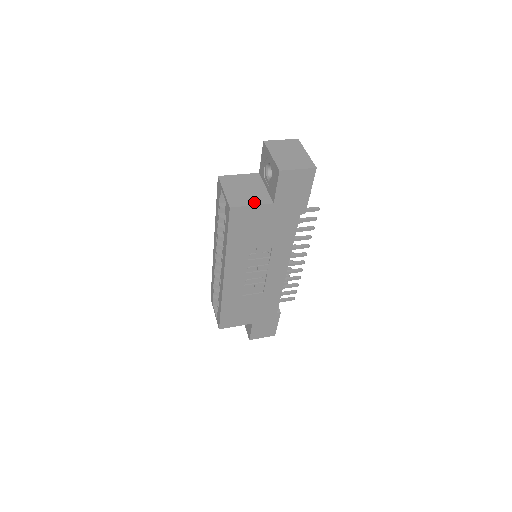
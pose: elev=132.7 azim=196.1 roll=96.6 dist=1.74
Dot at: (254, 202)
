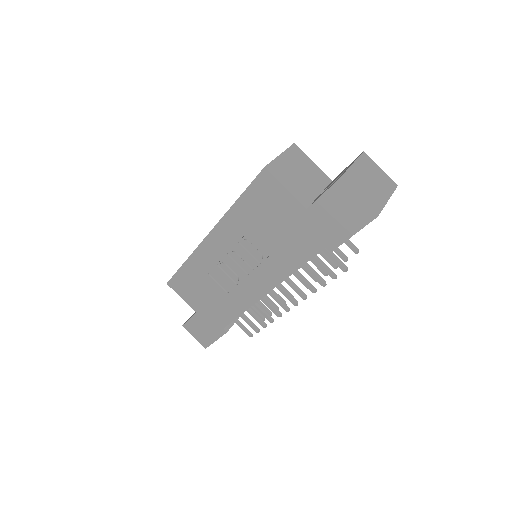
Dot at: (292, 188)
